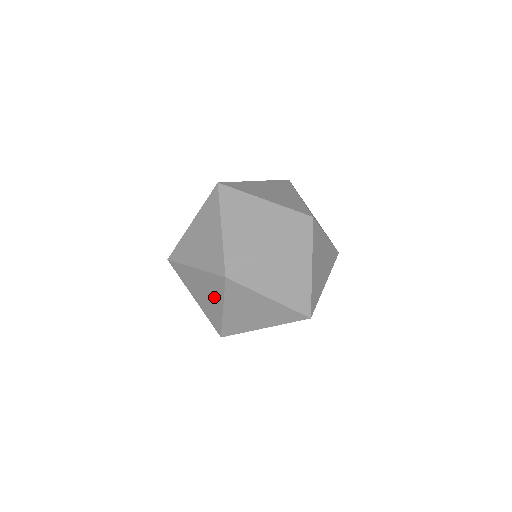
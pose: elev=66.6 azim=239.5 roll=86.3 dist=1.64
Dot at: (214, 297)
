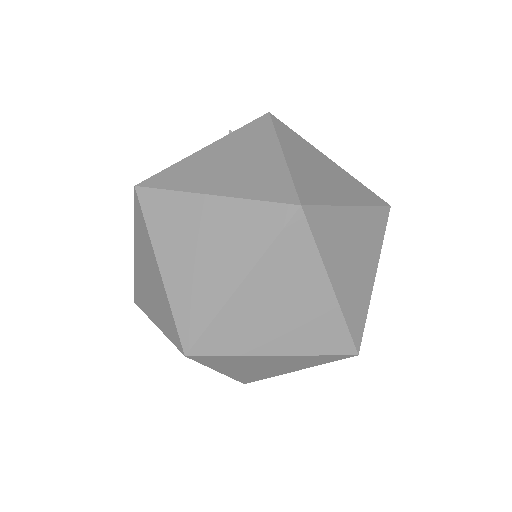
Dot at: occluded
